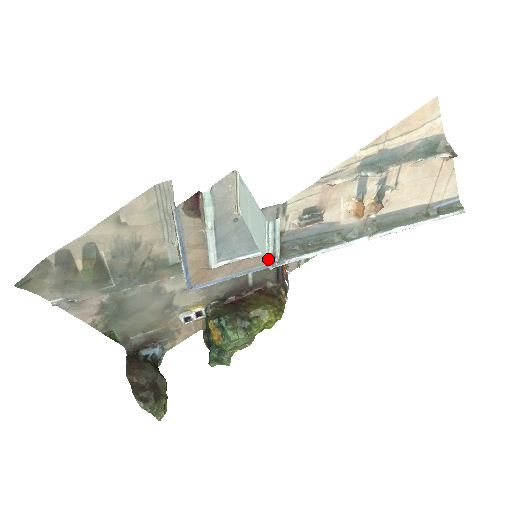
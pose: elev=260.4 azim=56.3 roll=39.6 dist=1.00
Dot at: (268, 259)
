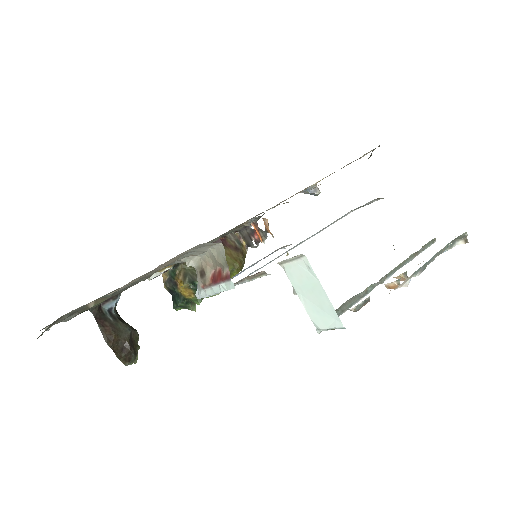
Dot at: (320, 330)
